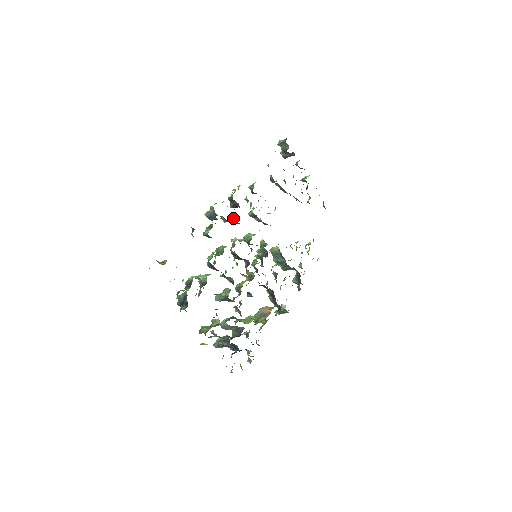
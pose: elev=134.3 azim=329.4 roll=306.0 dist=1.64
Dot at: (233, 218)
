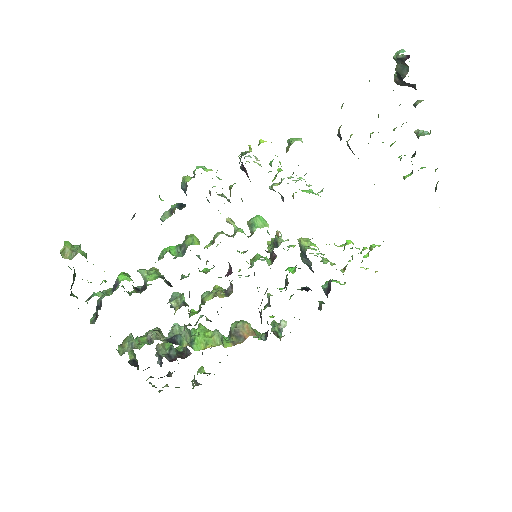
Dot at: (230, 195)
